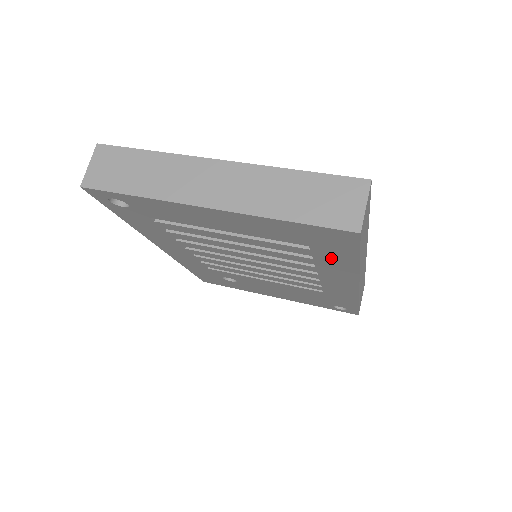
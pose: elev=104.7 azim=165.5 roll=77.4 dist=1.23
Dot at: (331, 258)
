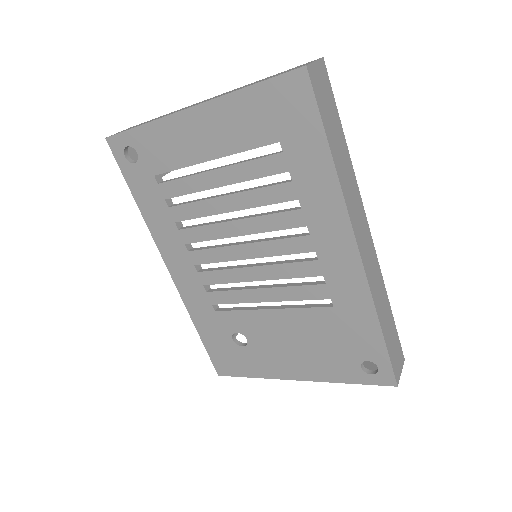
Dot at: (305, 163)
